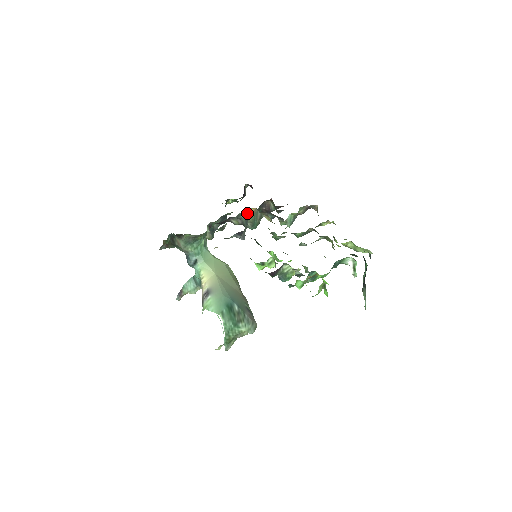
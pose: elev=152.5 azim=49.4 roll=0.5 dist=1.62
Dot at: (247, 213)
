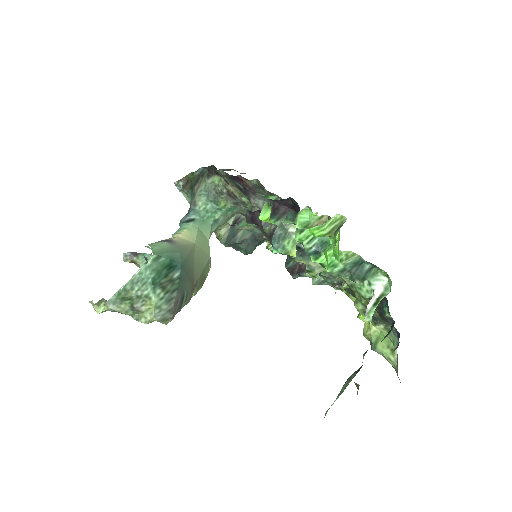
Dot at: occluded
